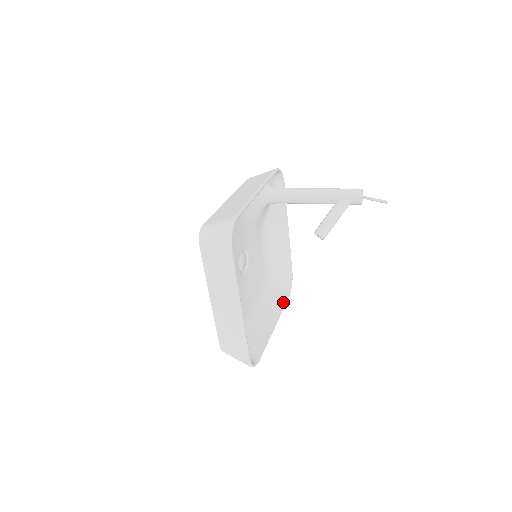
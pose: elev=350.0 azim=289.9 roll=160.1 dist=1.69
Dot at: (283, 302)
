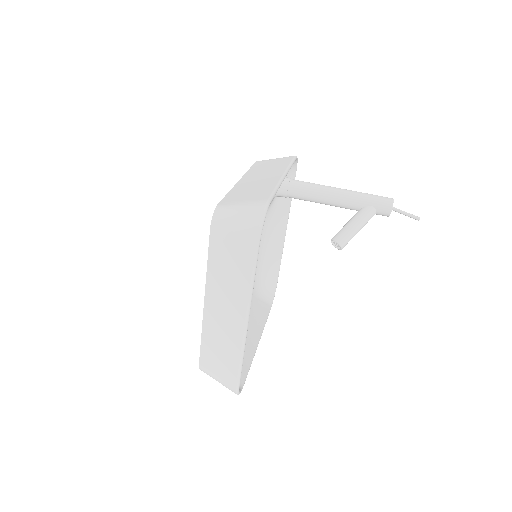
Dot at: (265, 315)
